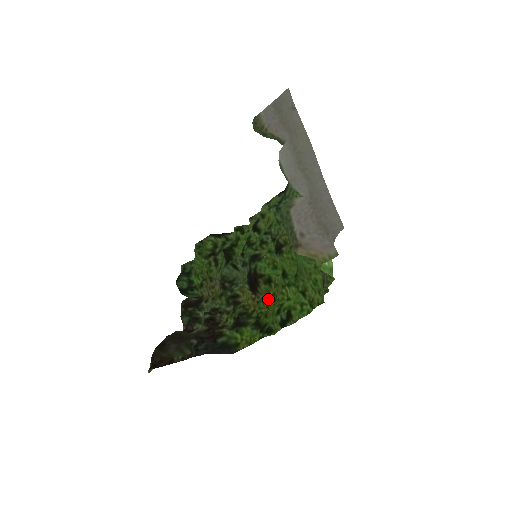
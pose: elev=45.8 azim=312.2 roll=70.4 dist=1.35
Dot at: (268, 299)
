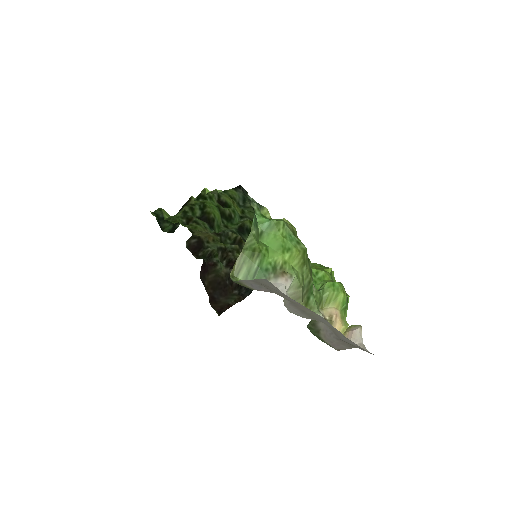
Dot at: occluded
